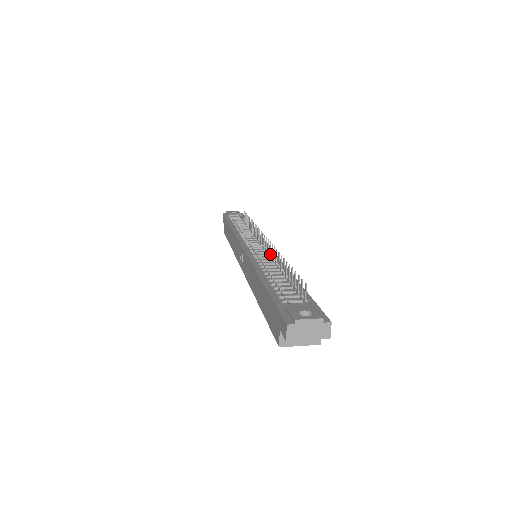
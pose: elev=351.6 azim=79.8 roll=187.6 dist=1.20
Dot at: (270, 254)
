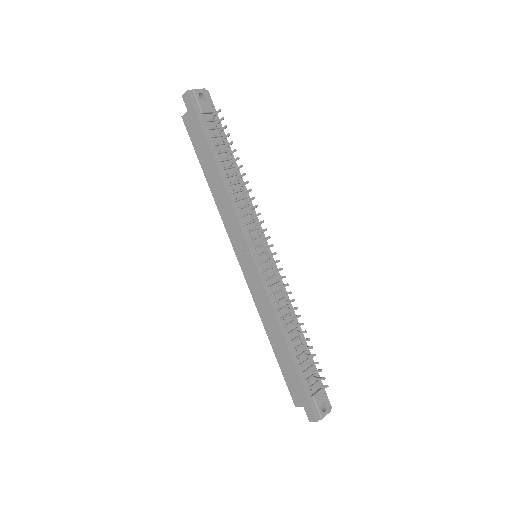
Dot at: (281, 287)
